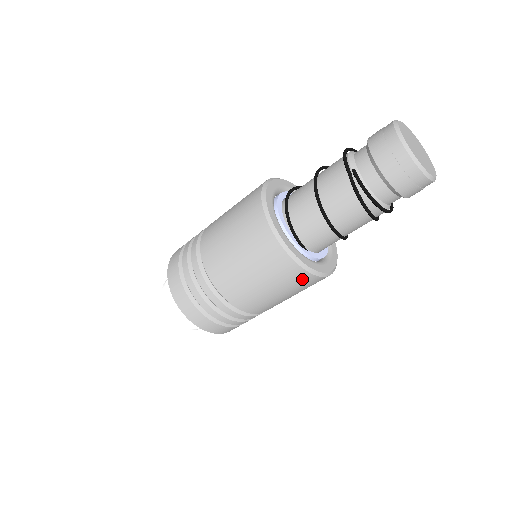
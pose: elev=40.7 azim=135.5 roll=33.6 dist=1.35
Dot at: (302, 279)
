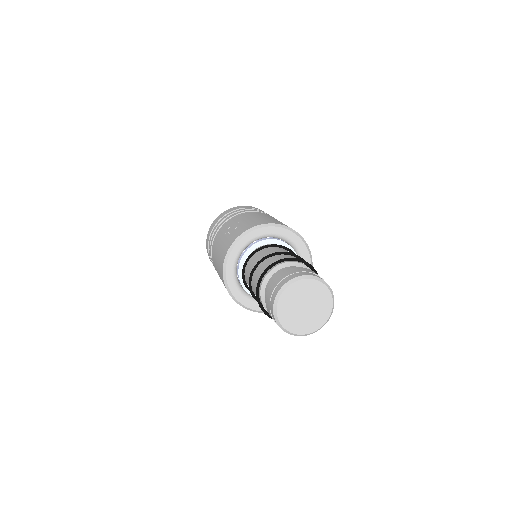
Dot at: occluded
